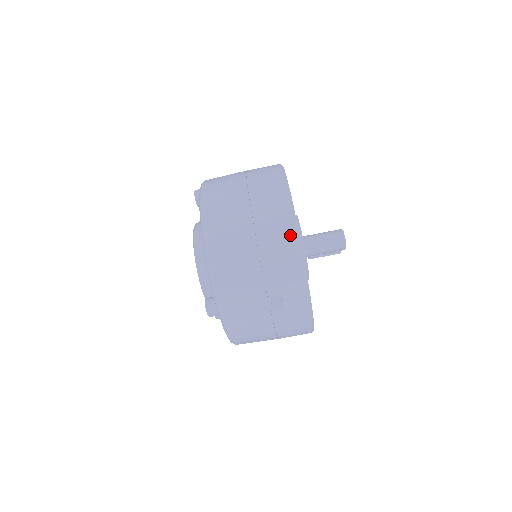
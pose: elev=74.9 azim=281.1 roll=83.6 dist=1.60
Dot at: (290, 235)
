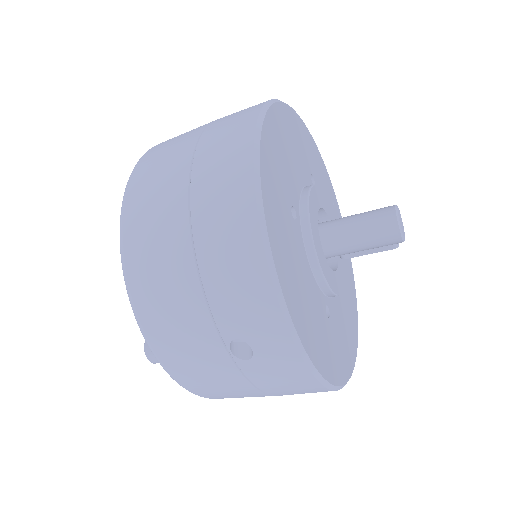
Dot at: (248, 230)
